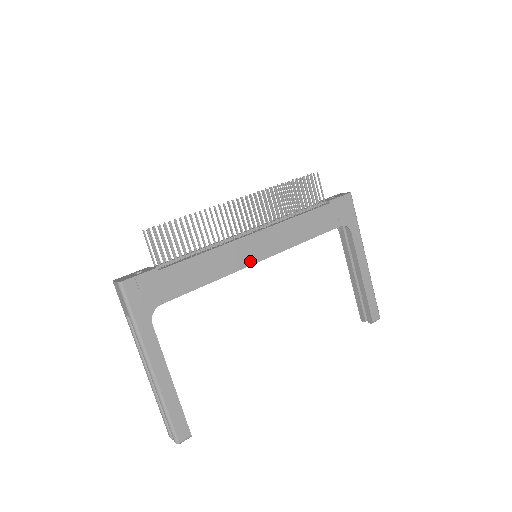
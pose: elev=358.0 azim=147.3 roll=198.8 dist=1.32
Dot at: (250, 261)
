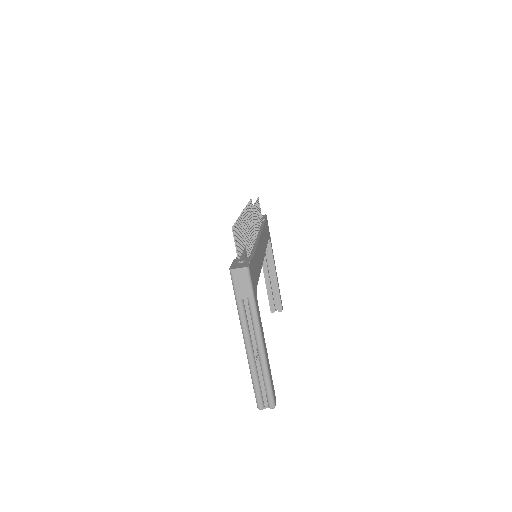
Dot at: occluded
